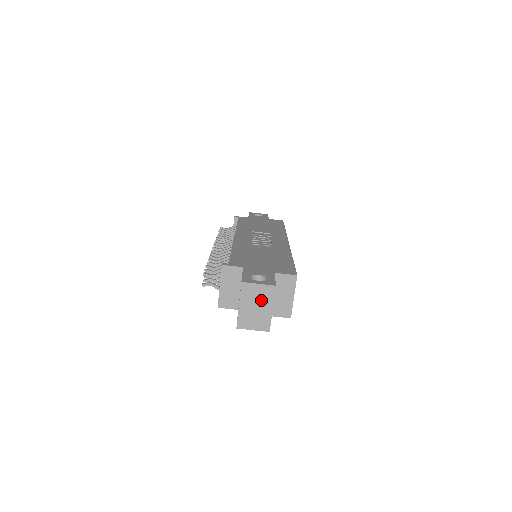
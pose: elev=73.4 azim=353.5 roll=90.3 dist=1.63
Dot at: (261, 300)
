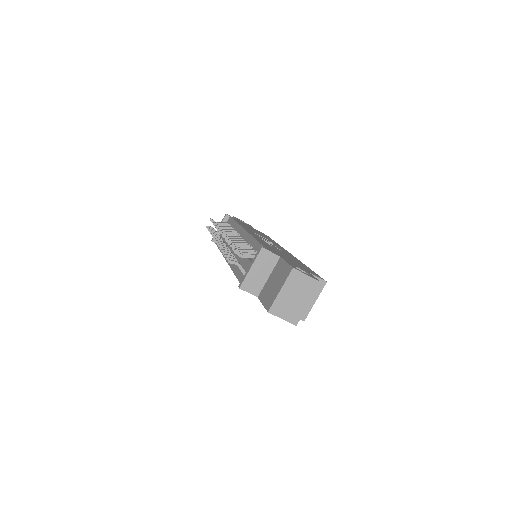
Dot at: (302, 292)
